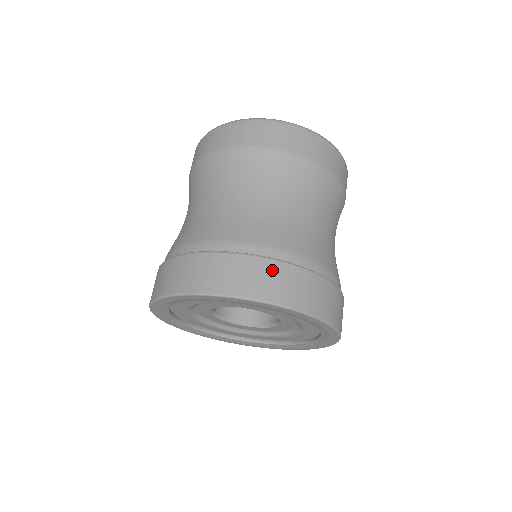
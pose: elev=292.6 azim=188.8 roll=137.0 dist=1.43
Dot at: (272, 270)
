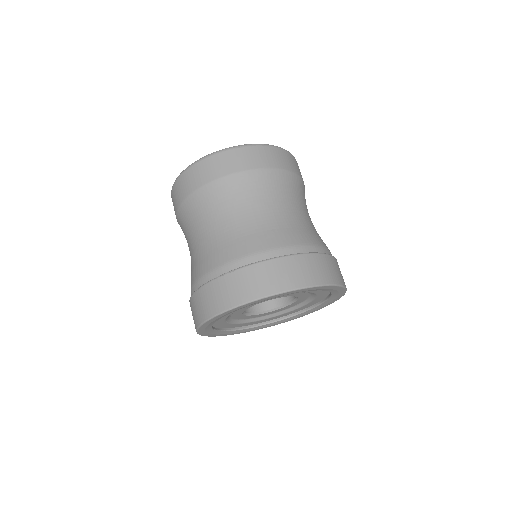
Dot at: (260, 271)
